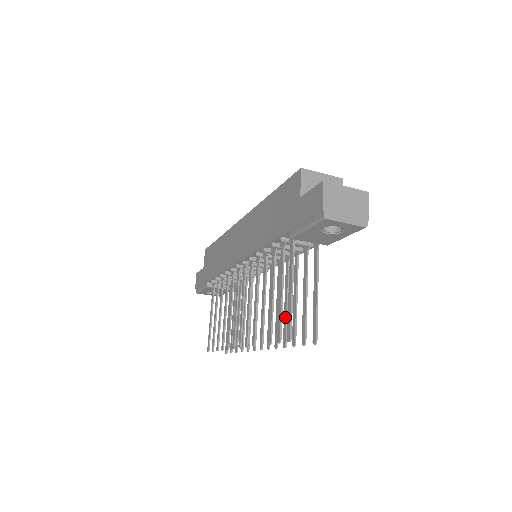
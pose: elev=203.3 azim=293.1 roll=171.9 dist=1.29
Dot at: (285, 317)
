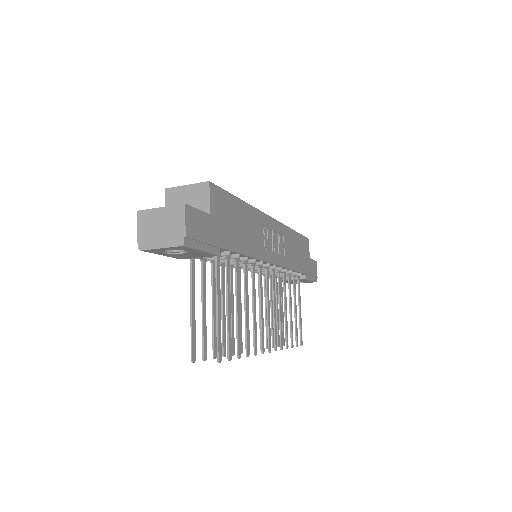
Dot at: (245, 325)
